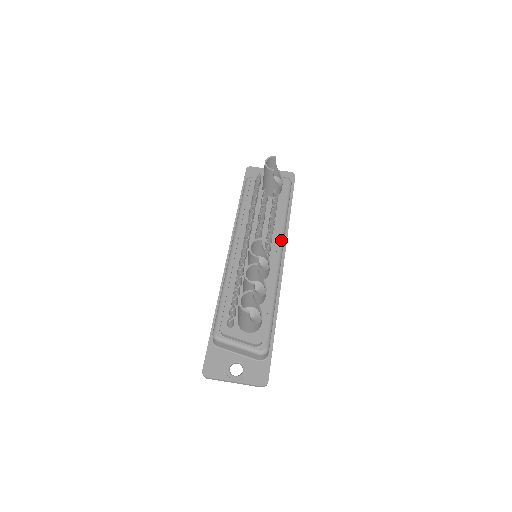
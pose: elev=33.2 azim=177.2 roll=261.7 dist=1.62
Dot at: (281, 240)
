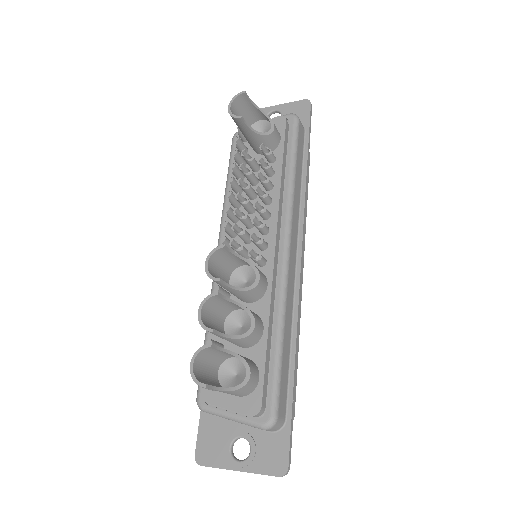
Dot at: (286, 223)
